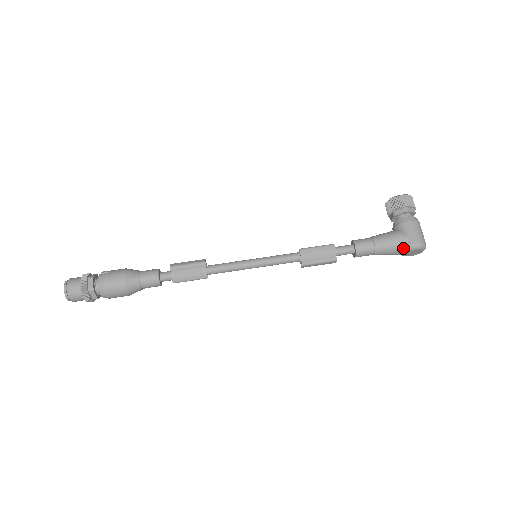
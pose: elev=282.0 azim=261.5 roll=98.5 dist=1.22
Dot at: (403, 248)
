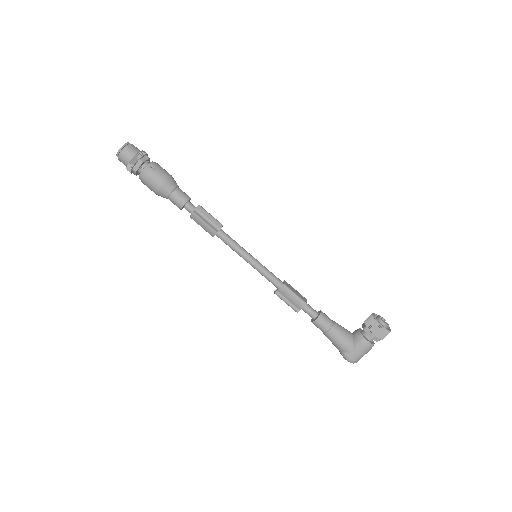
Dot at: (341, 350)
